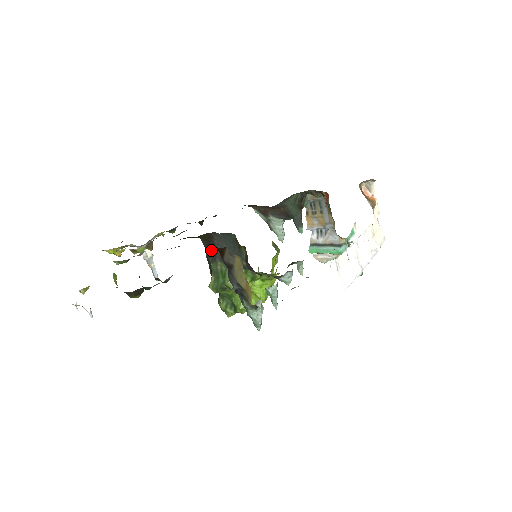
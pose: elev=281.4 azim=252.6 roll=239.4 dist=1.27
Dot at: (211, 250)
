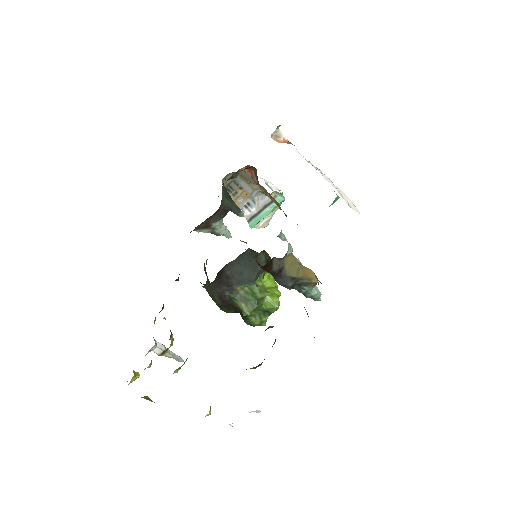
Dot at: (224, 285)
